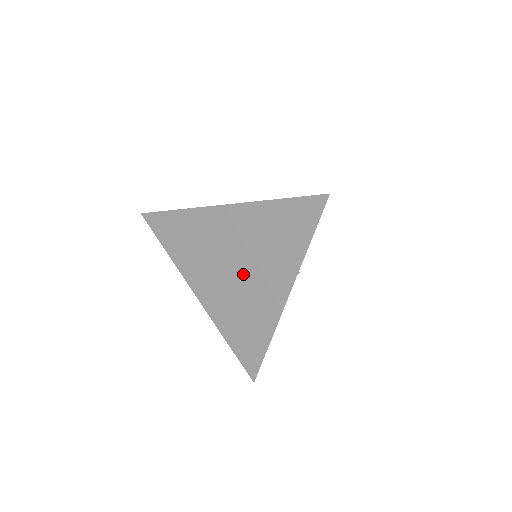
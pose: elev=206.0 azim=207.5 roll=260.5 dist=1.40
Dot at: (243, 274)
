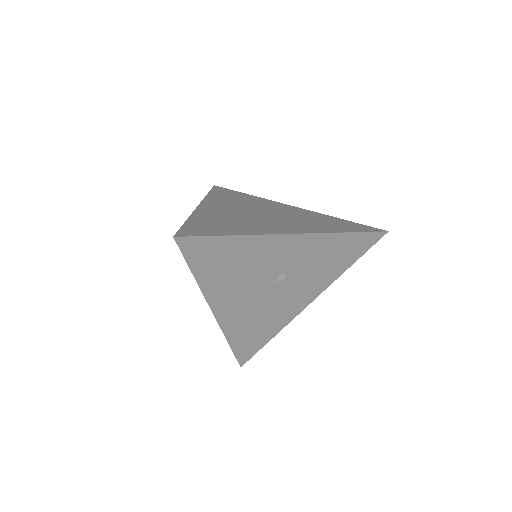
Dot at: (267, 217)
